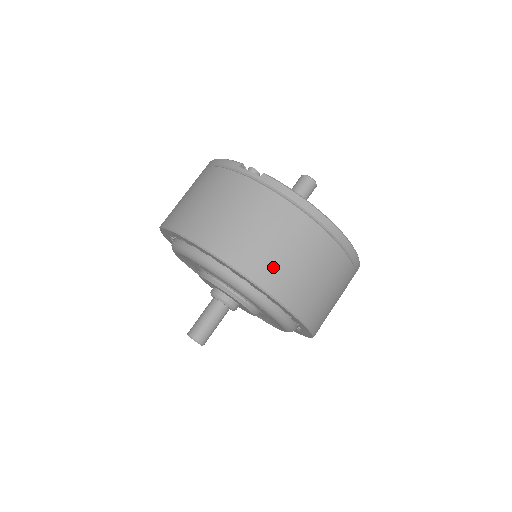
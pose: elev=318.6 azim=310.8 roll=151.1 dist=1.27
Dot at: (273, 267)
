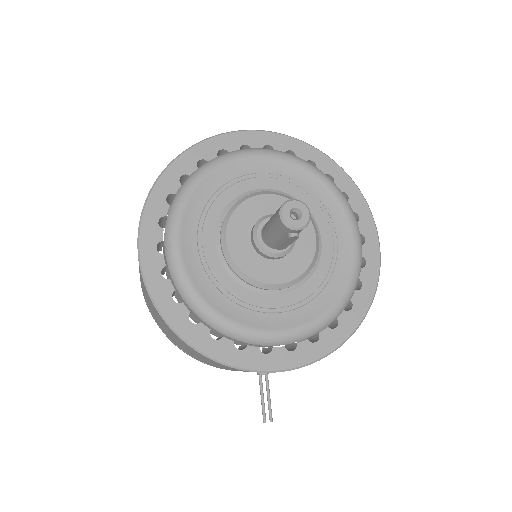
Dot at: occluded
